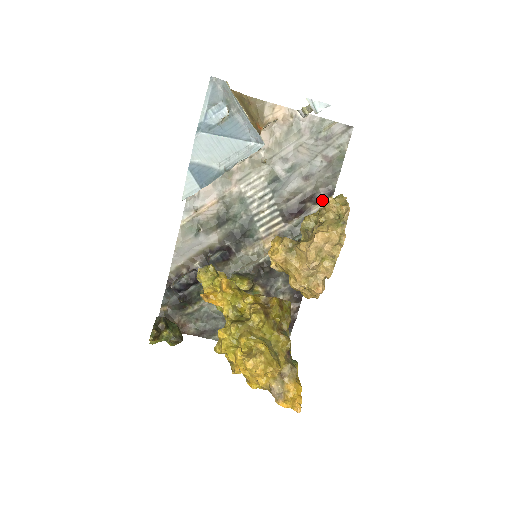
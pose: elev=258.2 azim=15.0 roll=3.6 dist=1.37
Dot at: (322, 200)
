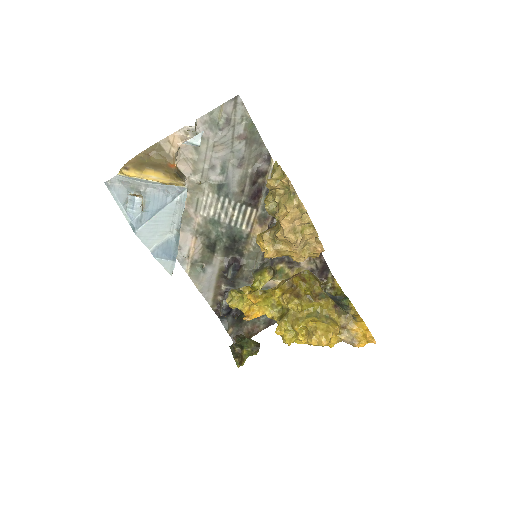
Dot at: (267, 168)
